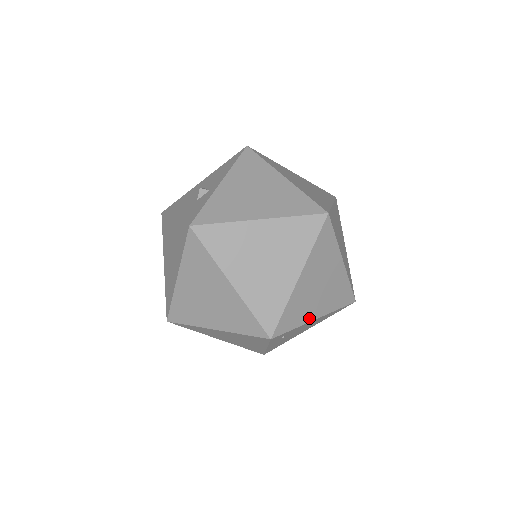
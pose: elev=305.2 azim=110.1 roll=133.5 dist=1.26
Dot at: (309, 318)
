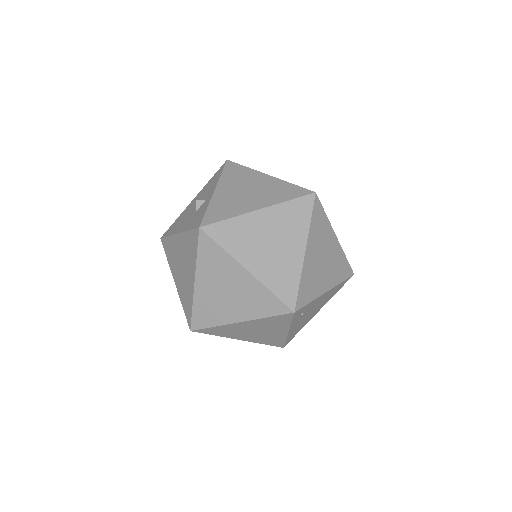
Dot at: (321, 291)
